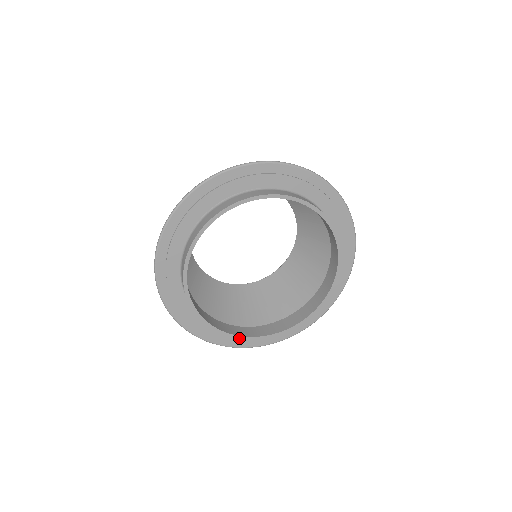
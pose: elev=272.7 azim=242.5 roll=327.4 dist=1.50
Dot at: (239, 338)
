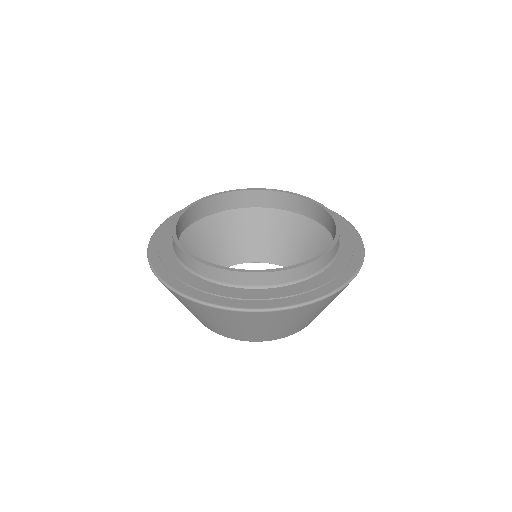
Dot at: (189, 255)
